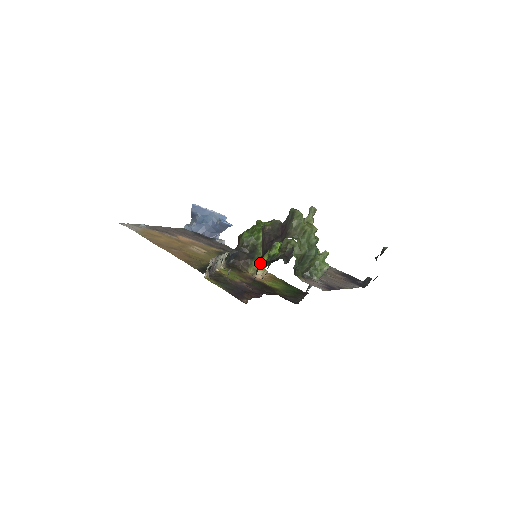
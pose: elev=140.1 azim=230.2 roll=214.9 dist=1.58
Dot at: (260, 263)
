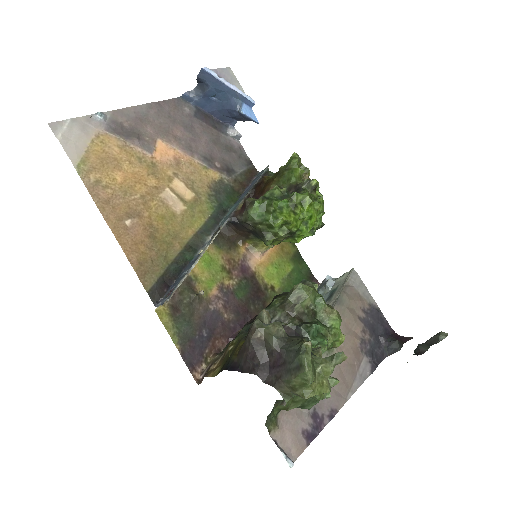
Dot at: occluded
